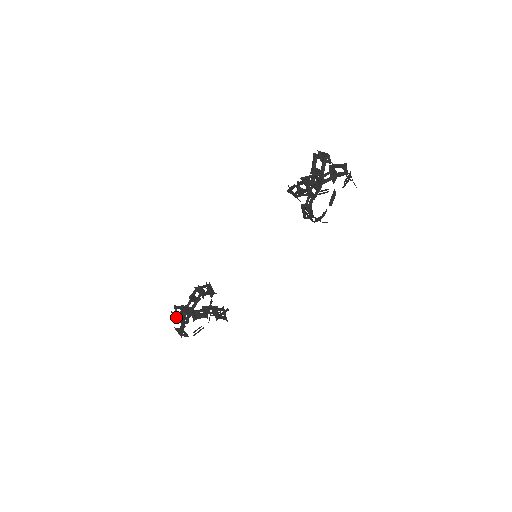
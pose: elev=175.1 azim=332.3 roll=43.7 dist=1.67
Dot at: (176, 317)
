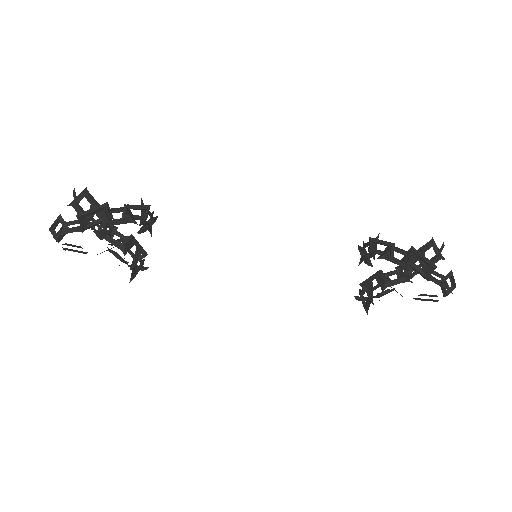
Dot at: (71, 203)
